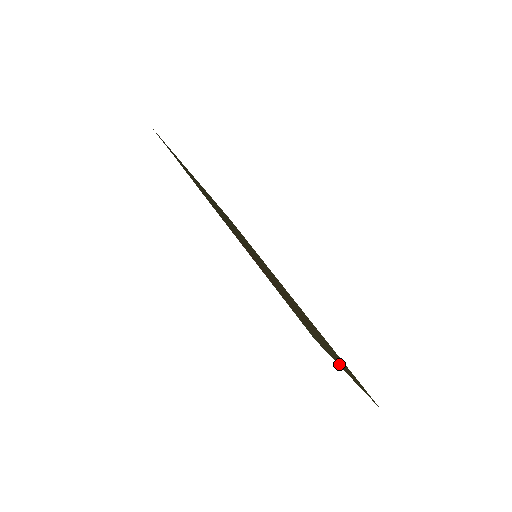
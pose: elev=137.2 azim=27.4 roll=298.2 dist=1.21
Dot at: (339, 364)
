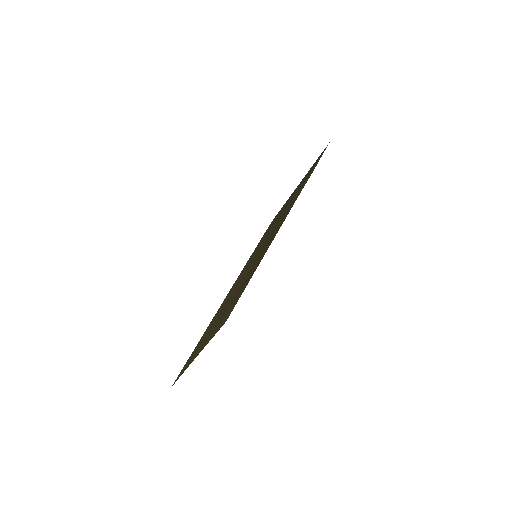
Dot at: occluded
